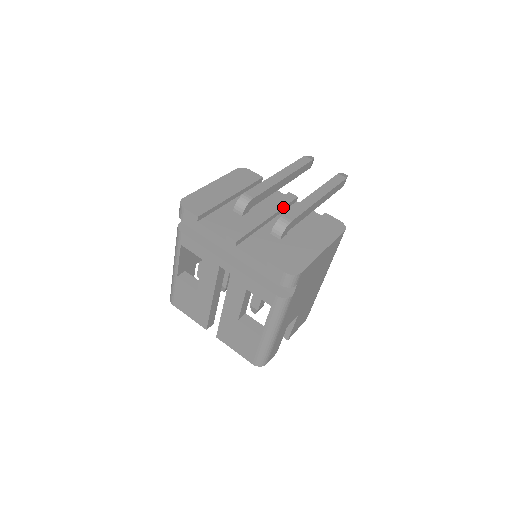
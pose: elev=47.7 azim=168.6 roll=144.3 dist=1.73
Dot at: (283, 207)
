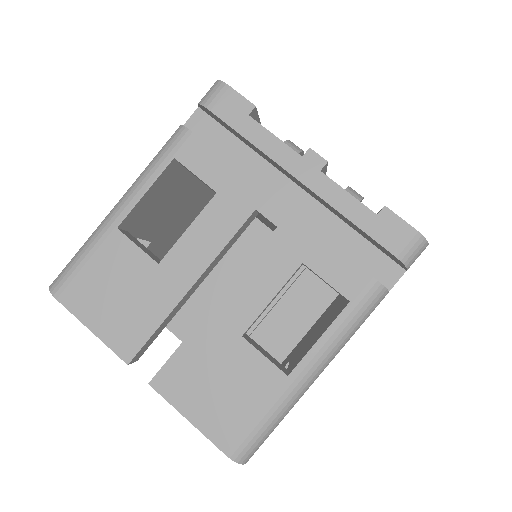
Dot at: occluded
